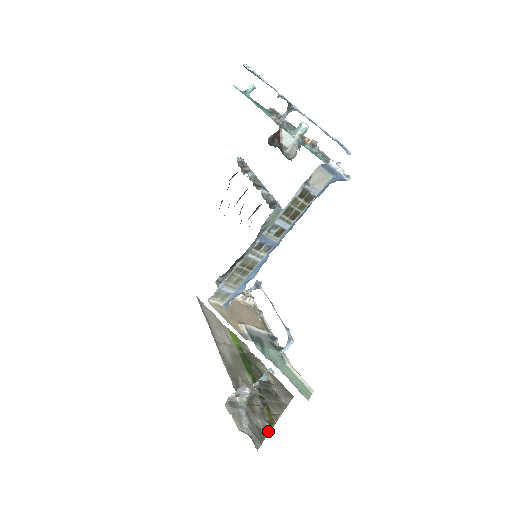
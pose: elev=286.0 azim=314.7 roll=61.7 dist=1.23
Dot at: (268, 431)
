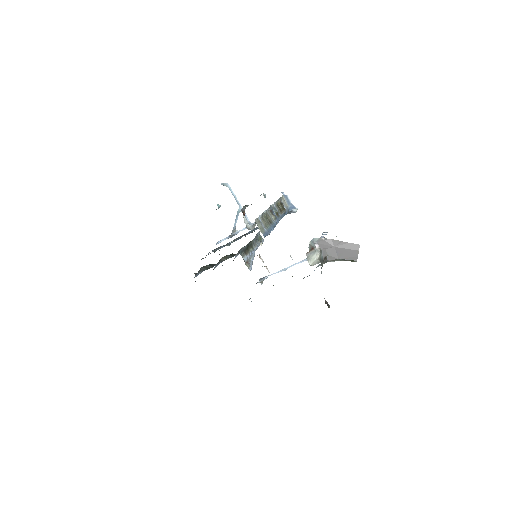
Dot at: occluded
